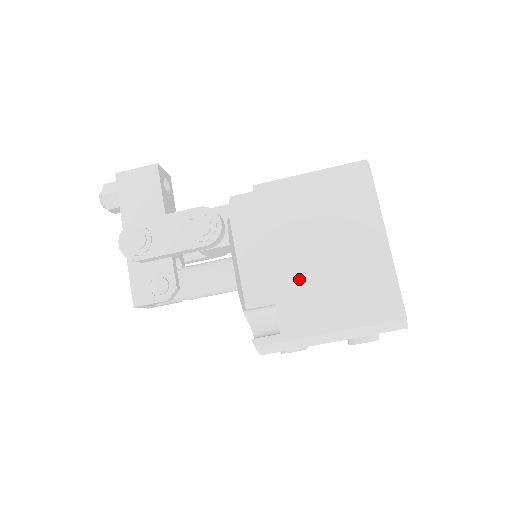
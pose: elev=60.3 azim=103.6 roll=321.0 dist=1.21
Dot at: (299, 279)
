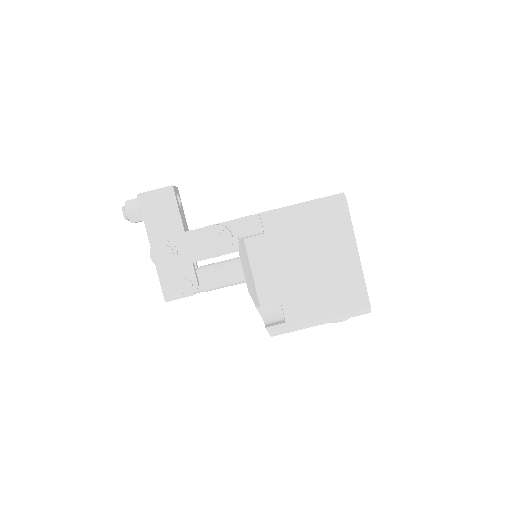
Dot at: (298, 284)
